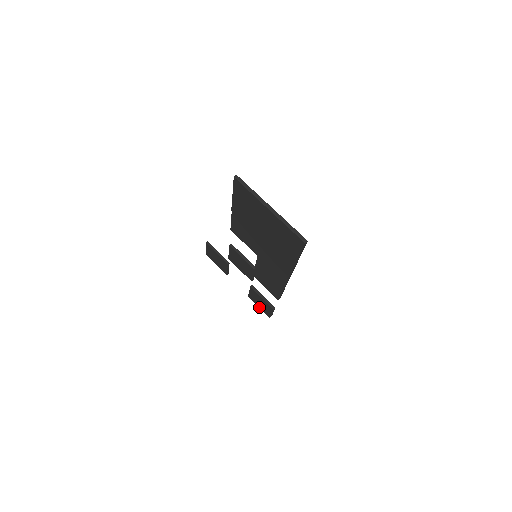
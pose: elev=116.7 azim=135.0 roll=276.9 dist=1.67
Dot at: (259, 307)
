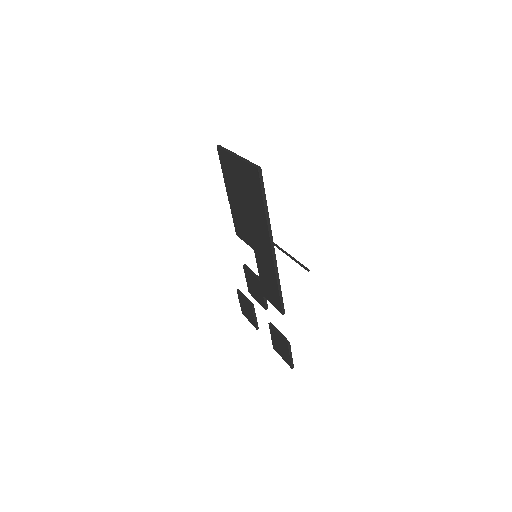
Dot at: (282, 358)
